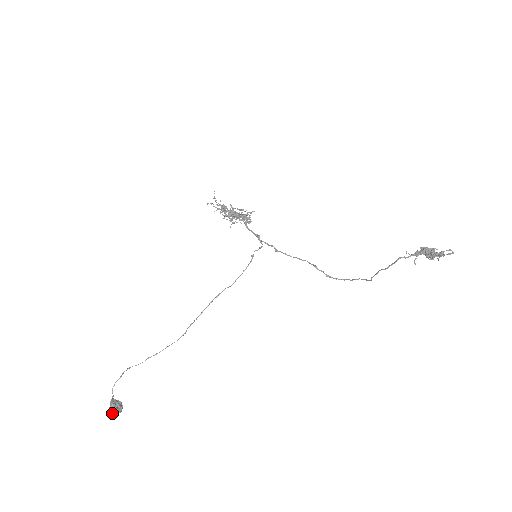
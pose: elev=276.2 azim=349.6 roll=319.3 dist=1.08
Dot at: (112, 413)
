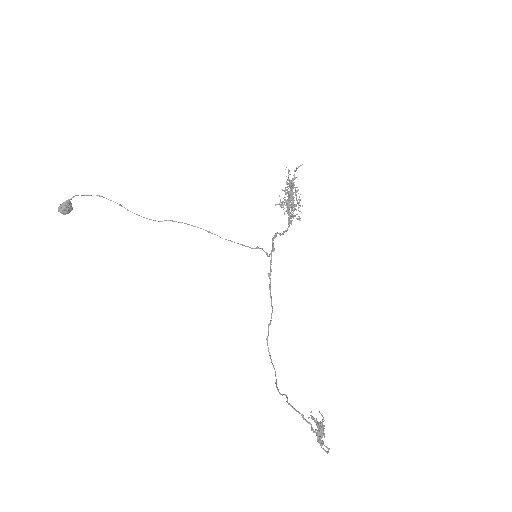
Dot at: (59, 209)
